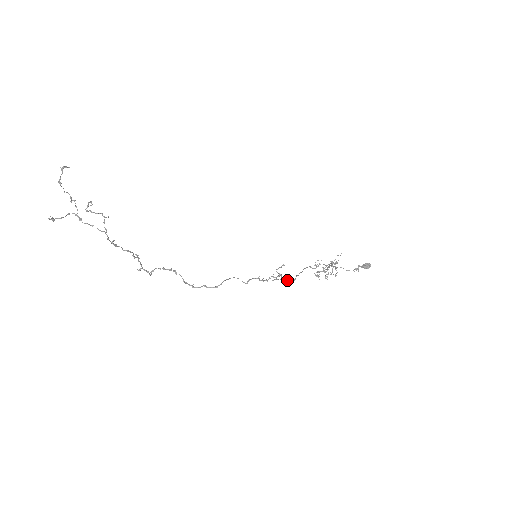
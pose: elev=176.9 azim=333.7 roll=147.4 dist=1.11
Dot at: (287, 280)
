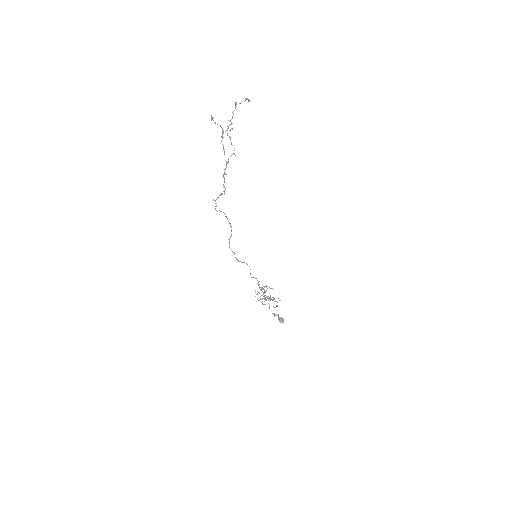
Dot at: occluded
